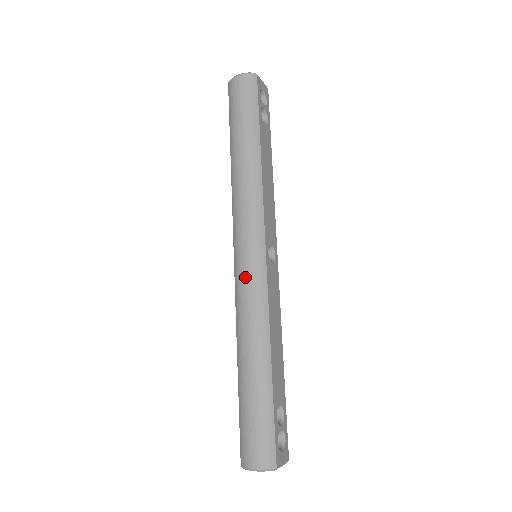
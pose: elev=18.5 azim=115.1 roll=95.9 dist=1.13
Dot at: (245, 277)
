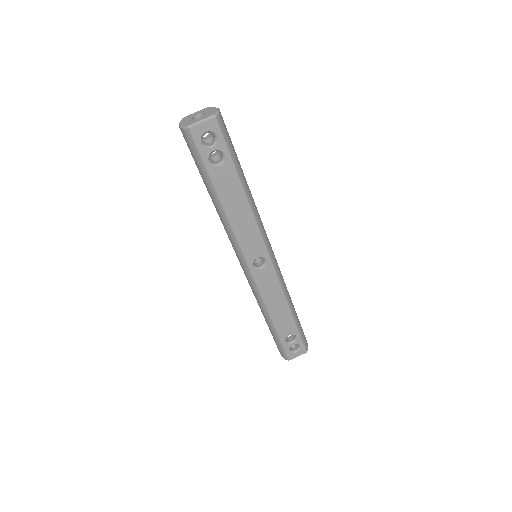
Dot at: occluded
